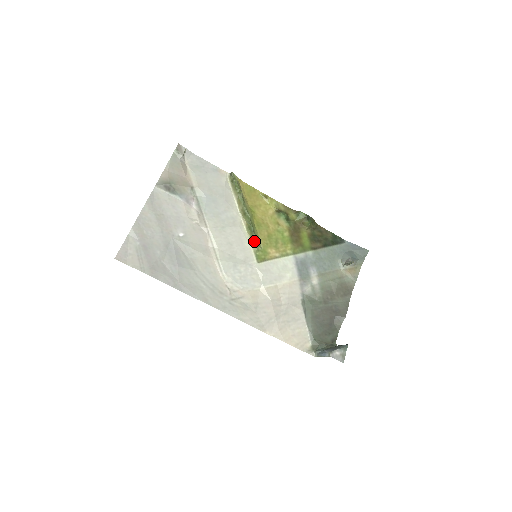
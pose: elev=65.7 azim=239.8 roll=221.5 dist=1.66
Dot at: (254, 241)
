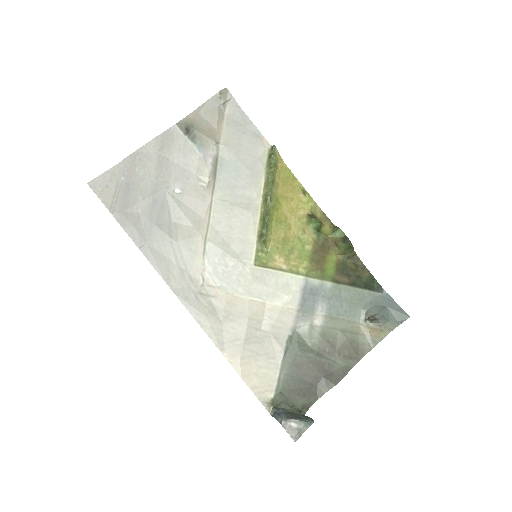
Dot at: (262, 237)
